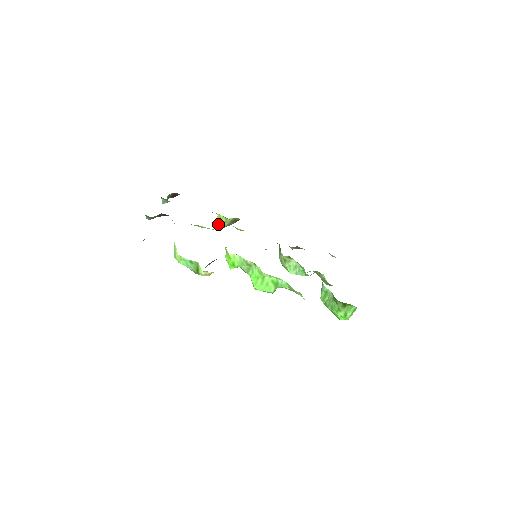
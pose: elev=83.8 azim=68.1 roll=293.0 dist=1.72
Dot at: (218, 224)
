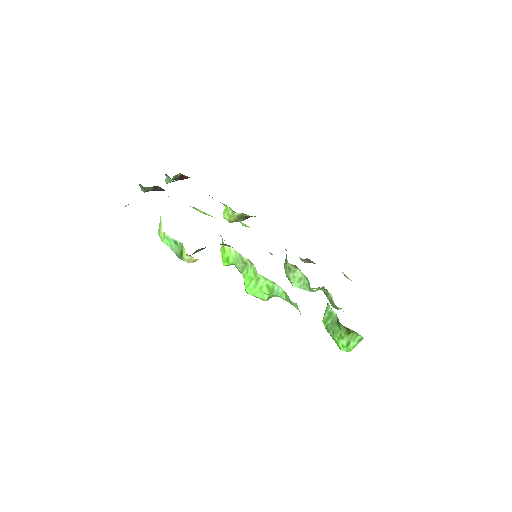
Dot at: (224, 217)
